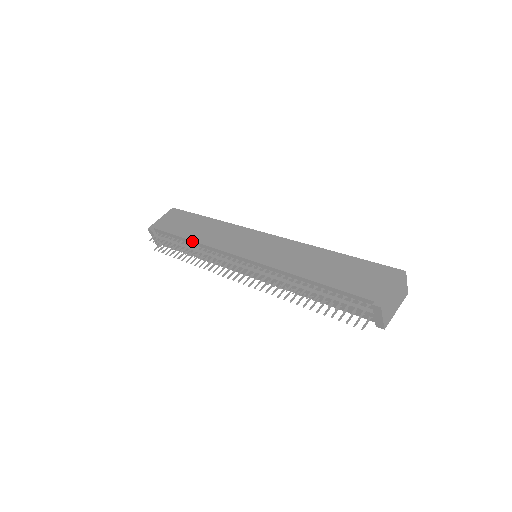
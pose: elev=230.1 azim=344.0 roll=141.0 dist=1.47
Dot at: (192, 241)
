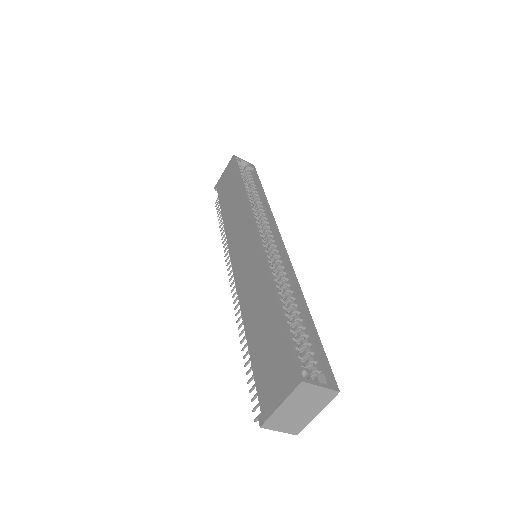
Dot at: (223, 221)
